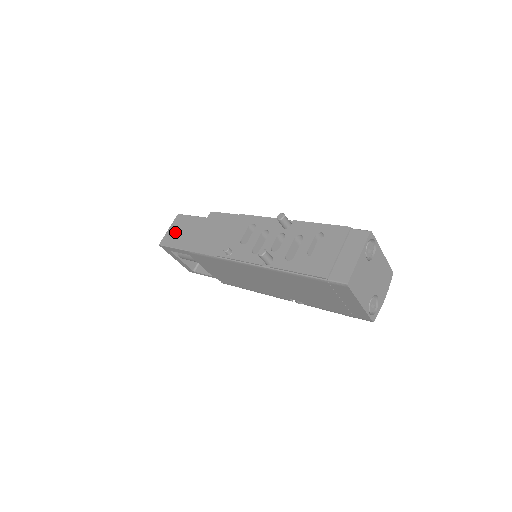
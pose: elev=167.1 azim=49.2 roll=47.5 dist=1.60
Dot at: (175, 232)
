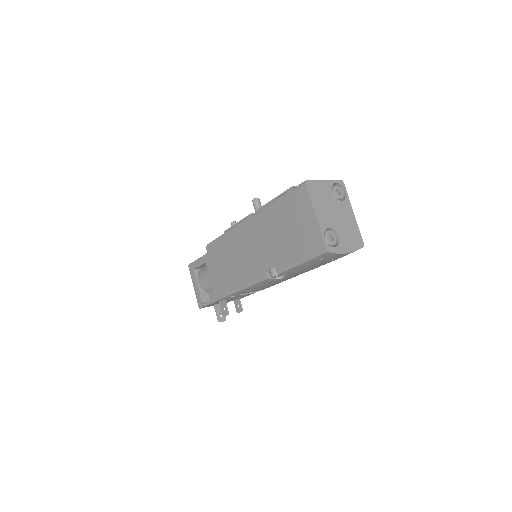
Dot at: occluded
